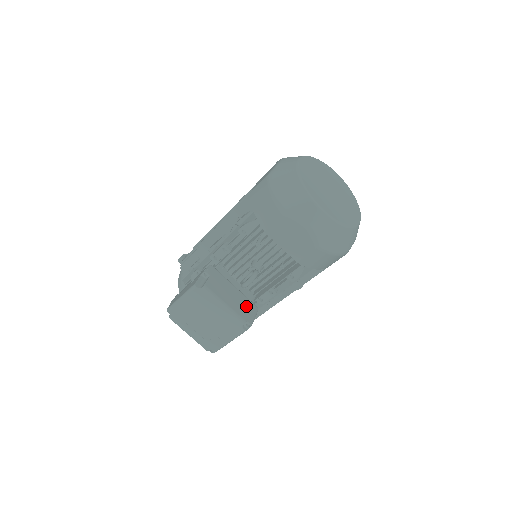
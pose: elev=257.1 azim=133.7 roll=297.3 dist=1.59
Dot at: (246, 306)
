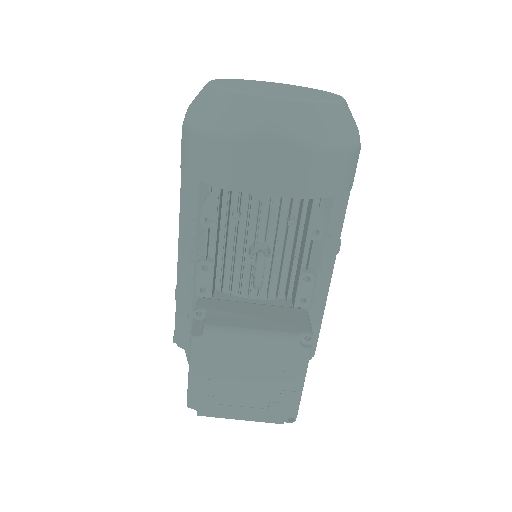
Dot at: (286, 316)
